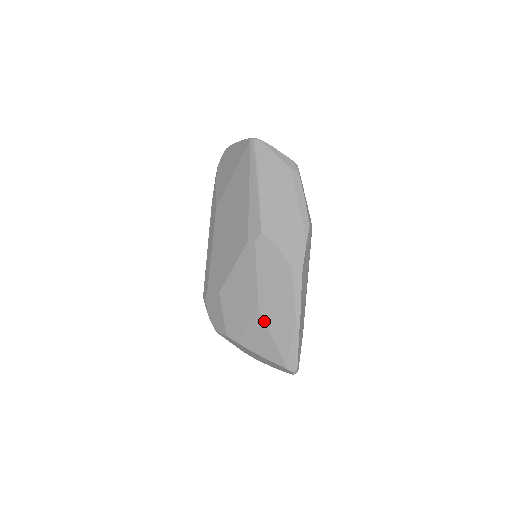
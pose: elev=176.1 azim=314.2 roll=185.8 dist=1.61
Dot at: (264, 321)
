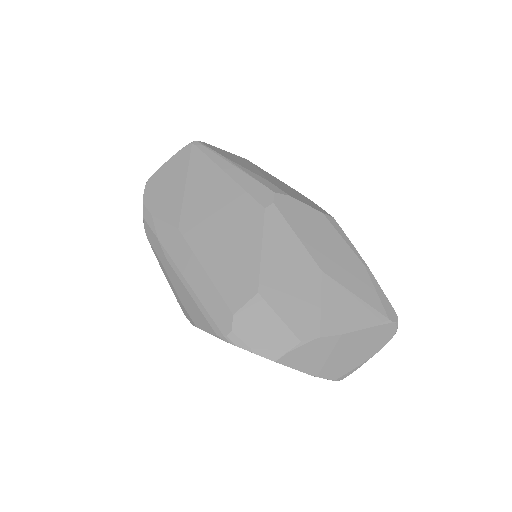
Dot at: (336, 281)
